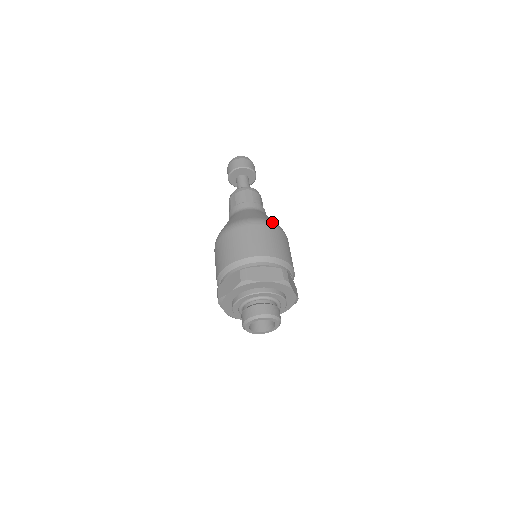
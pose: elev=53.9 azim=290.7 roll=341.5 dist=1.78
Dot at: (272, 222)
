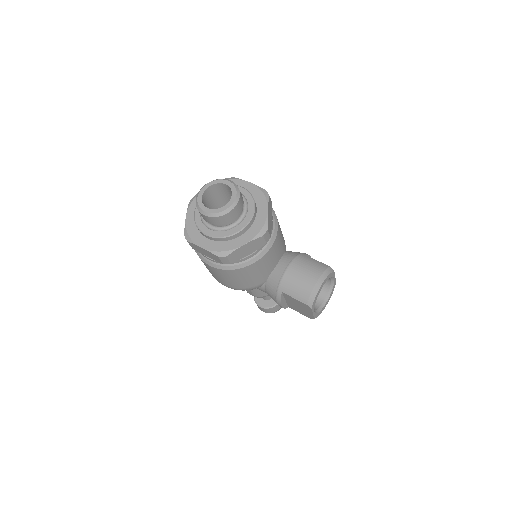
Dot at: occluded
